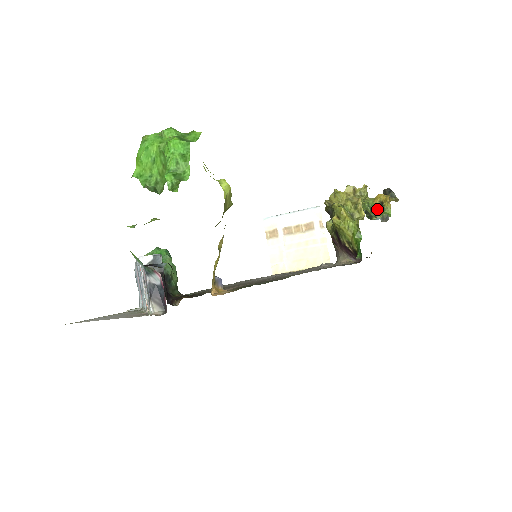
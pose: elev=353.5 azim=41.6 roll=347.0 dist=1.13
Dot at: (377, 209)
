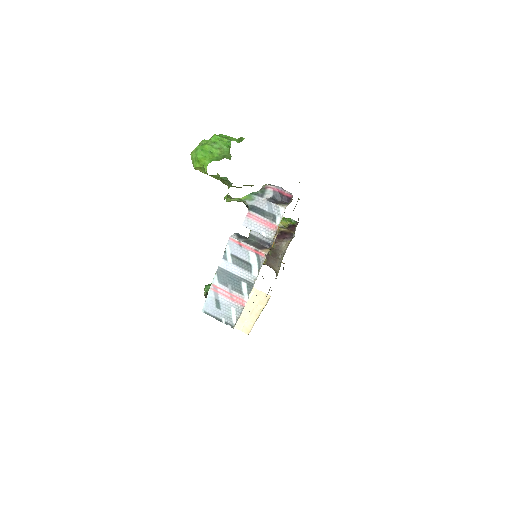
Dot at: occluded
